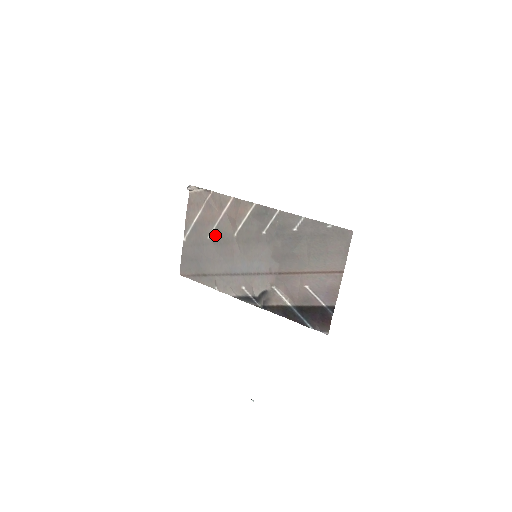
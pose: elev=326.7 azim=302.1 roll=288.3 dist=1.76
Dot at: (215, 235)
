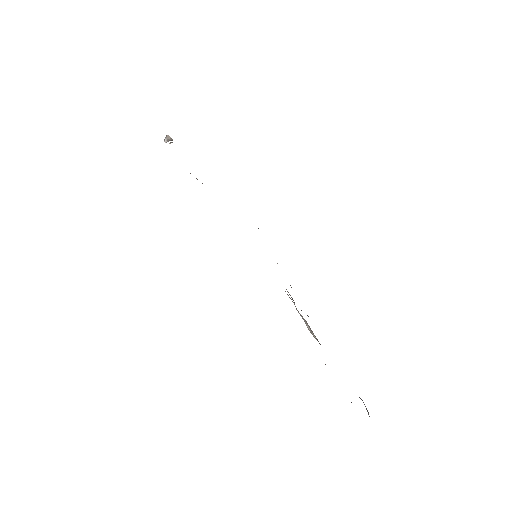
Dot at: occluded
